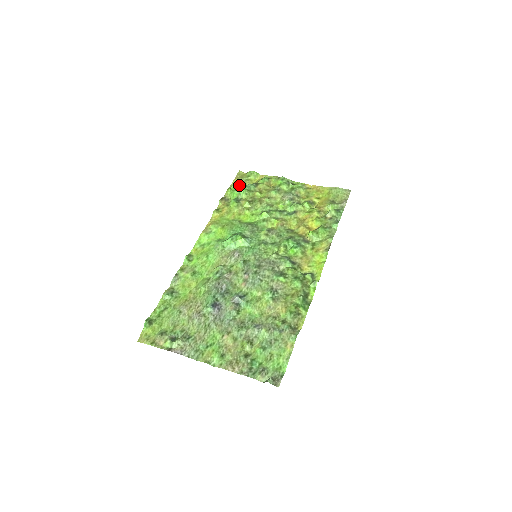
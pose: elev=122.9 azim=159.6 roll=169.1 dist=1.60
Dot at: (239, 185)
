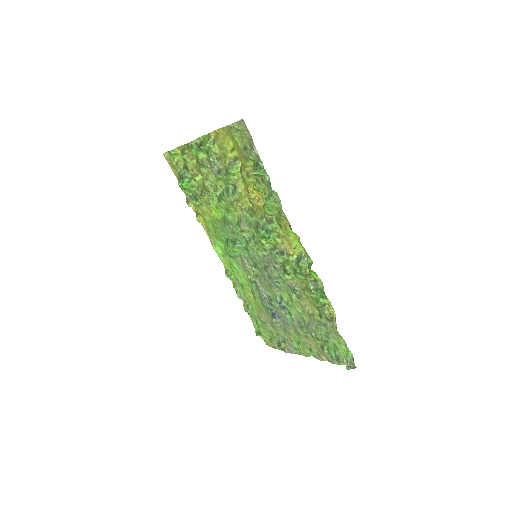
Dot at: (179, 176)
